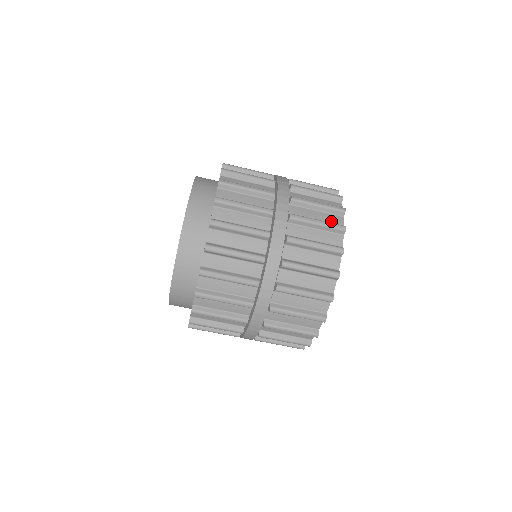
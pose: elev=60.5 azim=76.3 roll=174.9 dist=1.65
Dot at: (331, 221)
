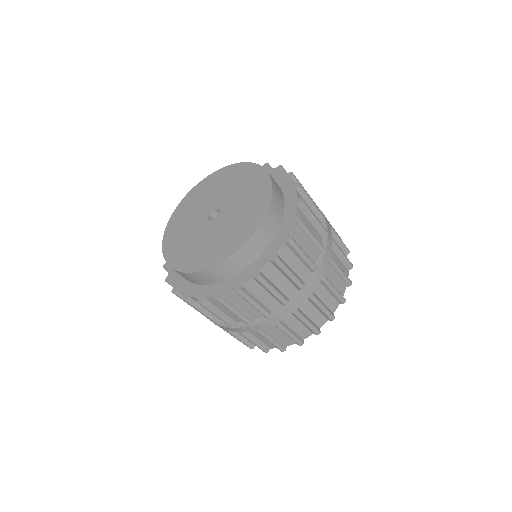
Dot at: (344, 272)
